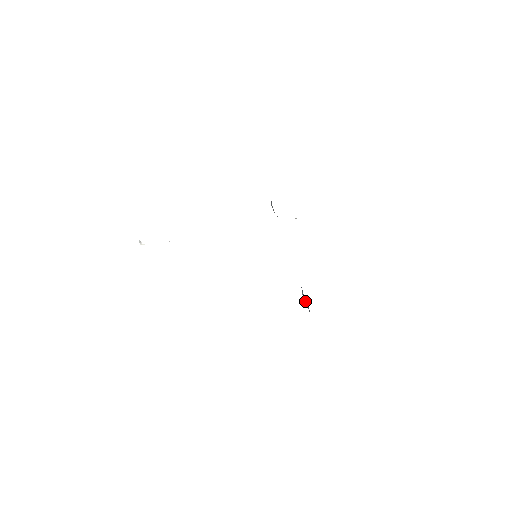
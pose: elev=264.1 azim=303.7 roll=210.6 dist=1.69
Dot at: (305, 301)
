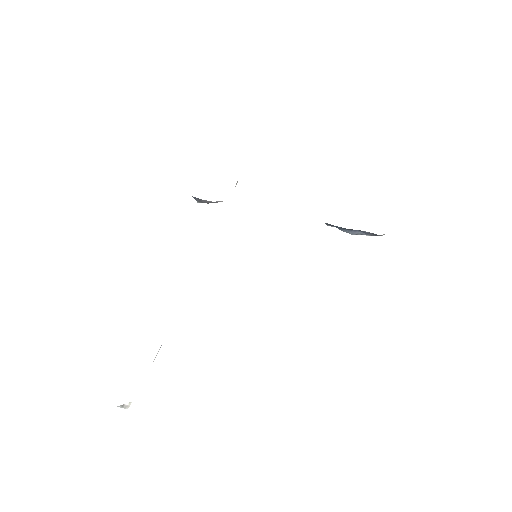
Dot at: (356, 233)
